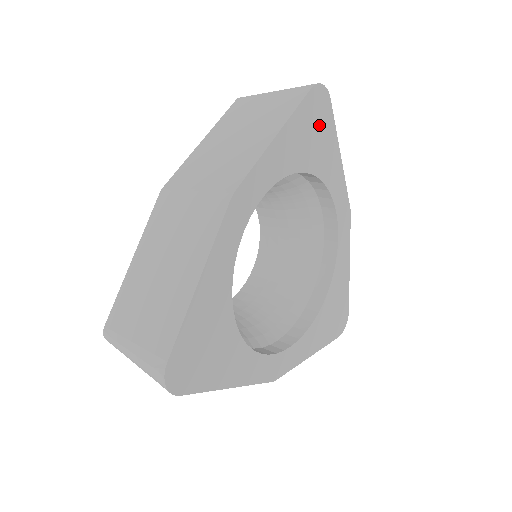
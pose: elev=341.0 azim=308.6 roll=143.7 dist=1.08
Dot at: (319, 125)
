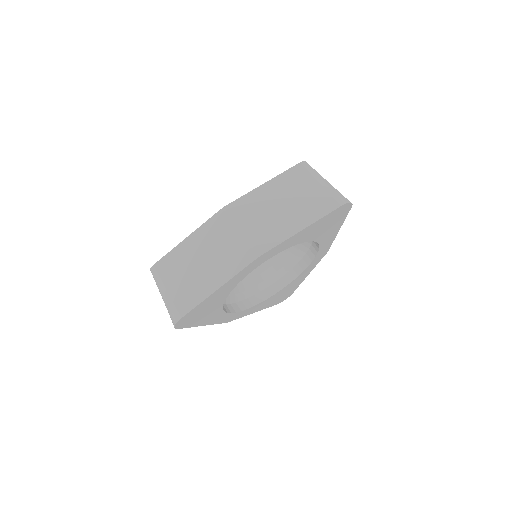
Dot at: (334, 220)
